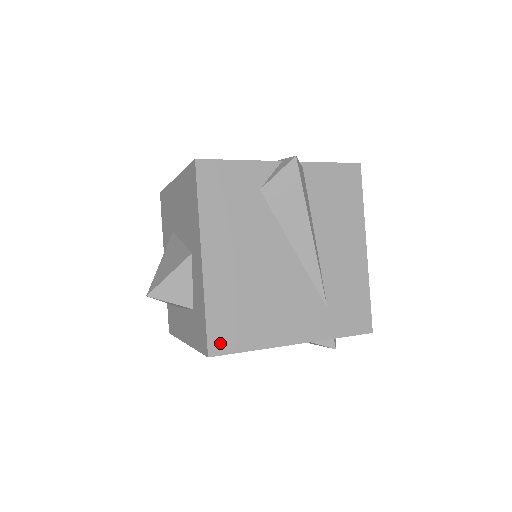
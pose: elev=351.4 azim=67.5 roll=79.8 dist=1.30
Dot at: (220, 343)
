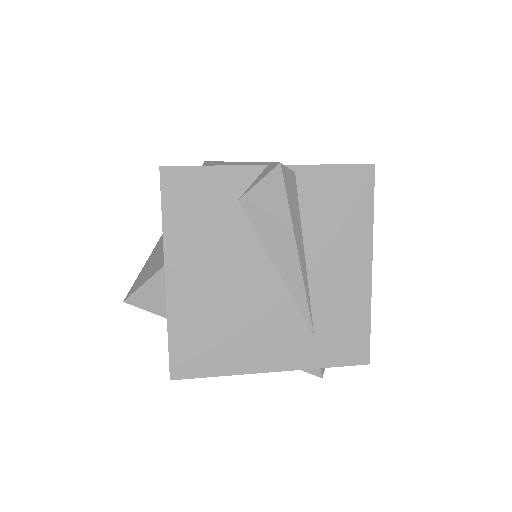
Dot at: (184, 367)
